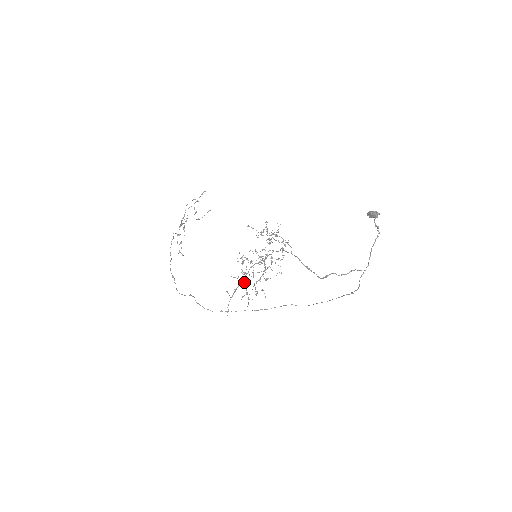
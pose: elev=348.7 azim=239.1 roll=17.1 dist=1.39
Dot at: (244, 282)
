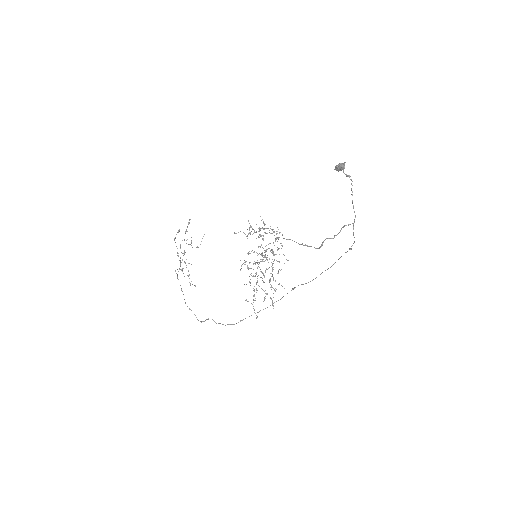
Dot at: (258, 285)
